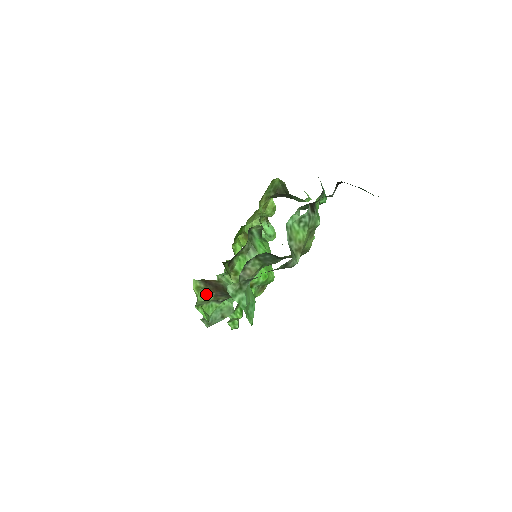
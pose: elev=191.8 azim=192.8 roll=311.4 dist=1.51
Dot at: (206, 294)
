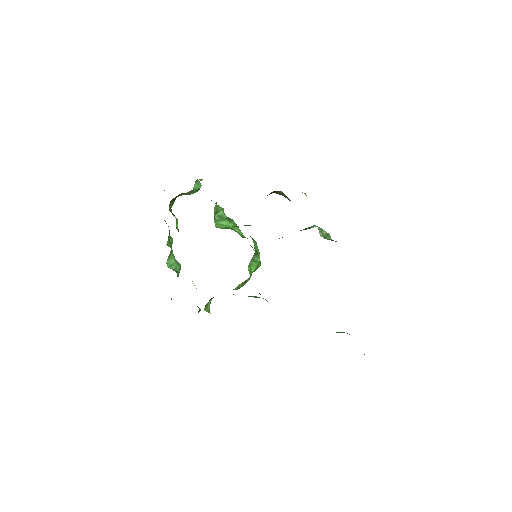
Dot at: occluded
